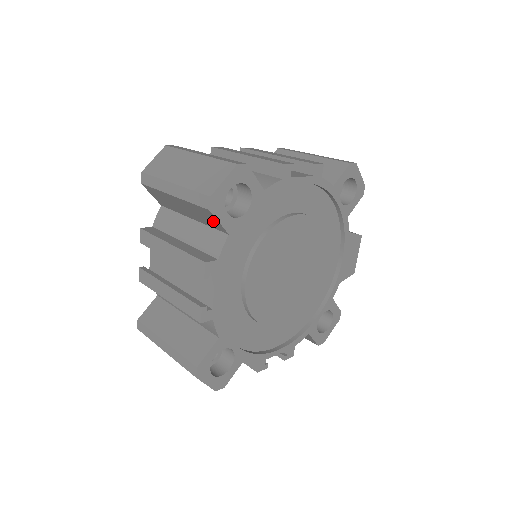
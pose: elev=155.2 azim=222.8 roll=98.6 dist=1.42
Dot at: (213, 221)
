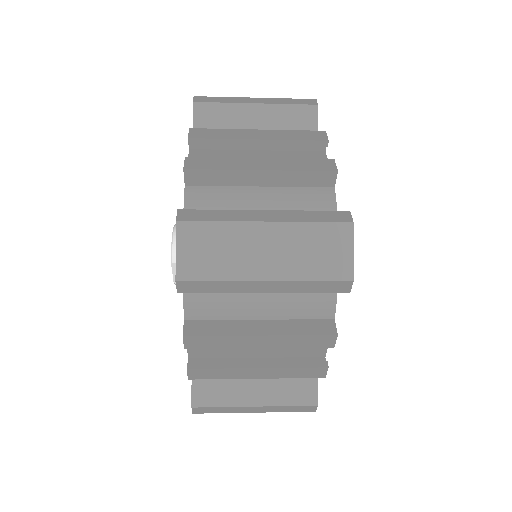
Dot at: (306, 126)
